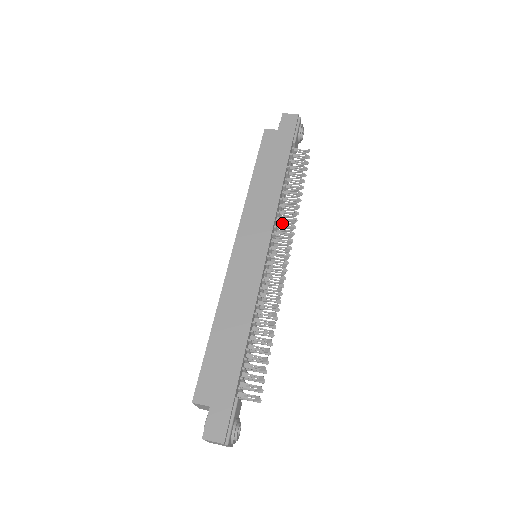
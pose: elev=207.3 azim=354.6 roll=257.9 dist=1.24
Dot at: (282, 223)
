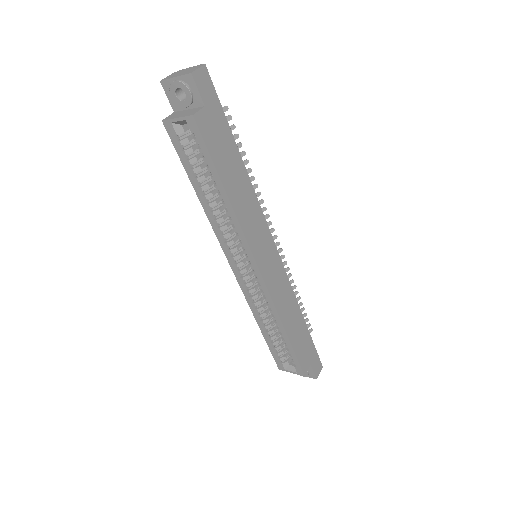
Dot at: occluded
